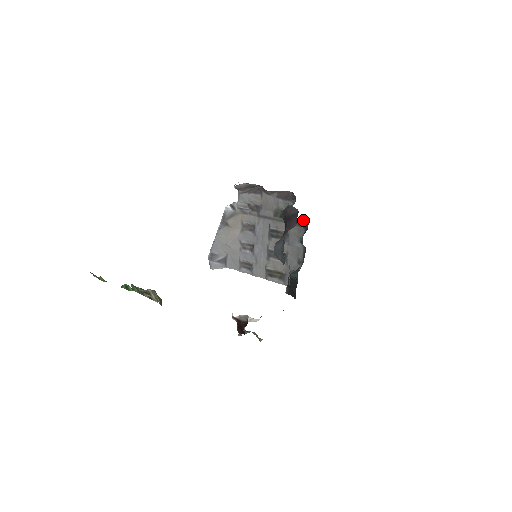
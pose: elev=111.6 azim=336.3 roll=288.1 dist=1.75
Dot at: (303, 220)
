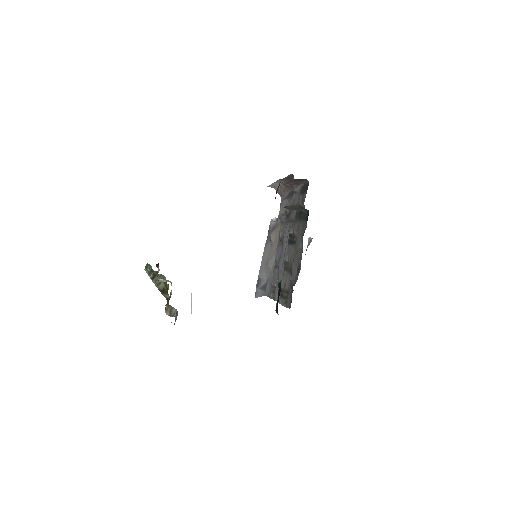
Dot at: occluded
